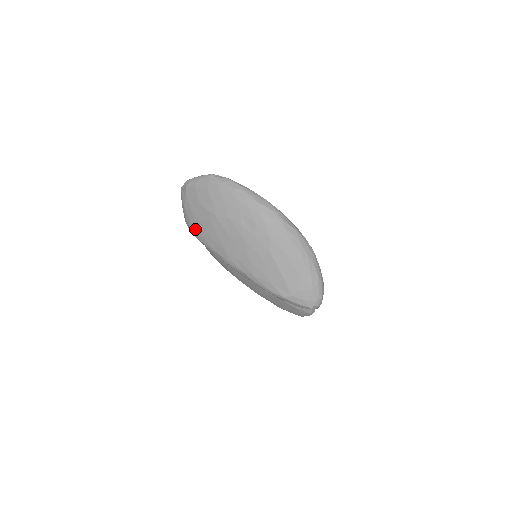
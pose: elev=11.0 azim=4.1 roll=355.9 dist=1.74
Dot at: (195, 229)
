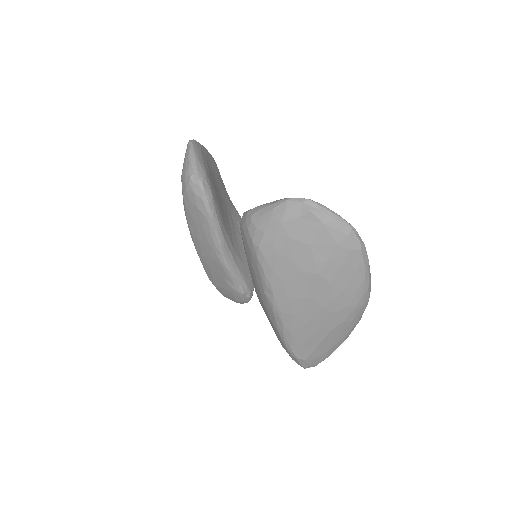
Dot at: (270, 254)
